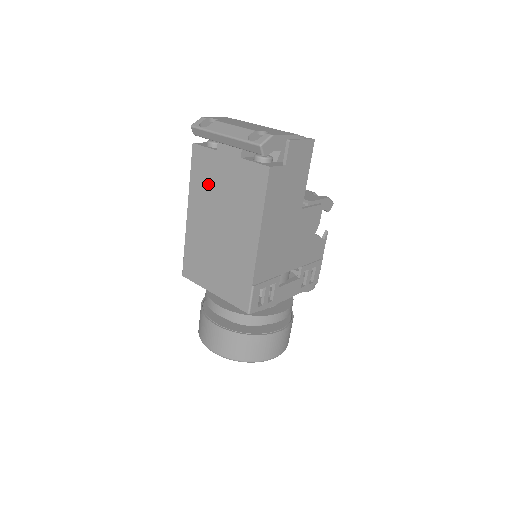
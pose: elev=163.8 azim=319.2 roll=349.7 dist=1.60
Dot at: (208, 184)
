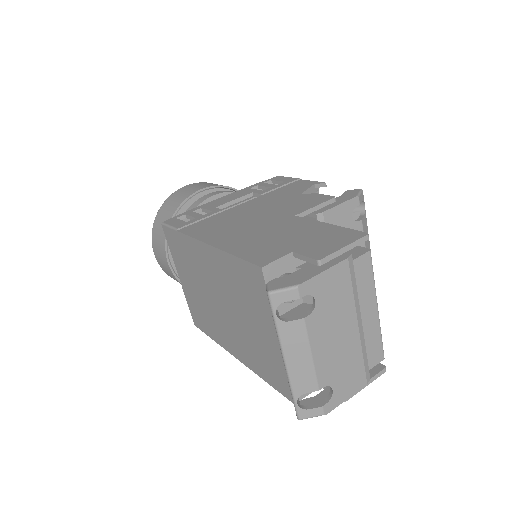
Dot at: (240, 292)
